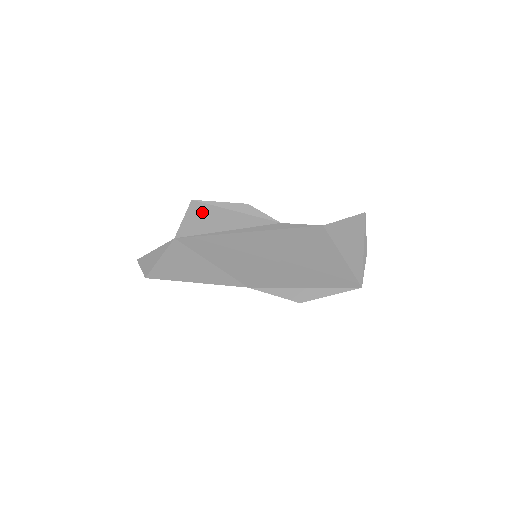
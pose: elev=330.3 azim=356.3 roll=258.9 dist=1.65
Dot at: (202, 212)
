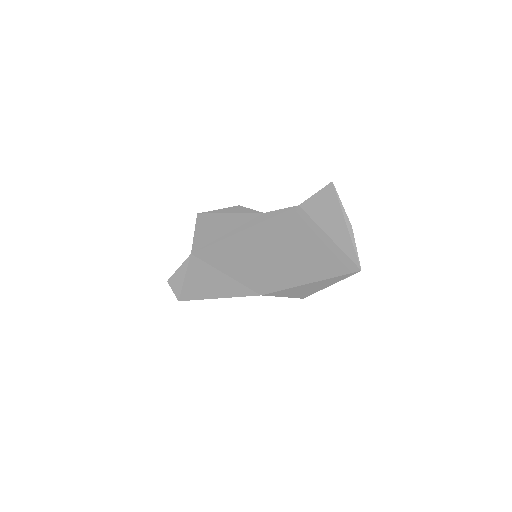
Dot at: (206, 222)
